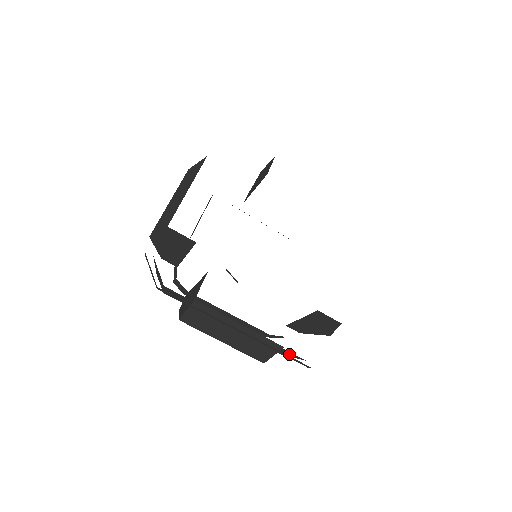
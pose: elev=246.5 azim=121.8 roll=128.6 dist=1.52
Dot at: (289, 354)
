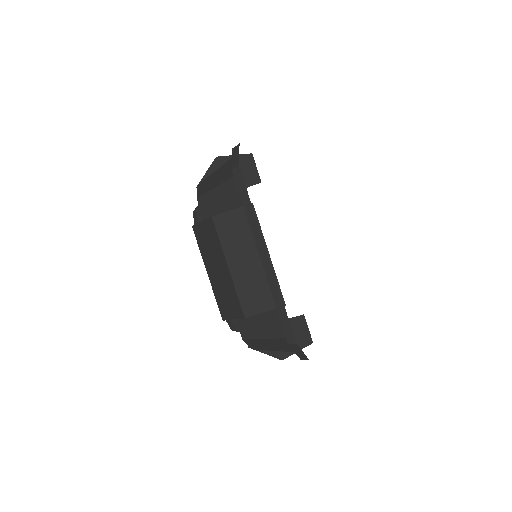
Dot at: (268, 328)
